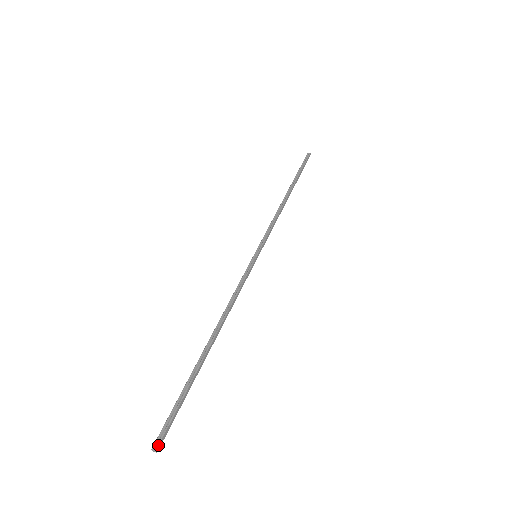
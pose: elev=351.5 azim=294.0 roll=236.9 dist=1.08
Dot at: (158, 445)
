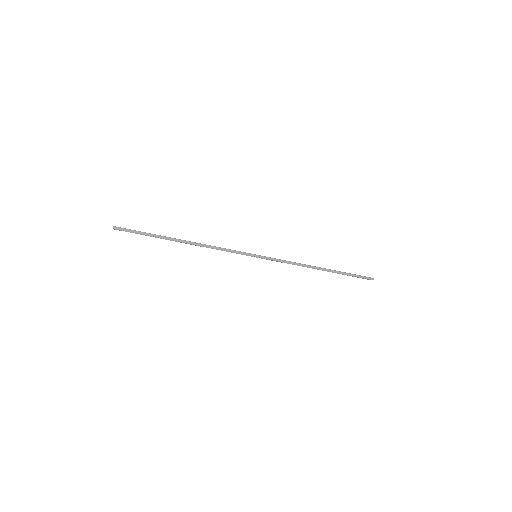
Dot at: (116, 227)
